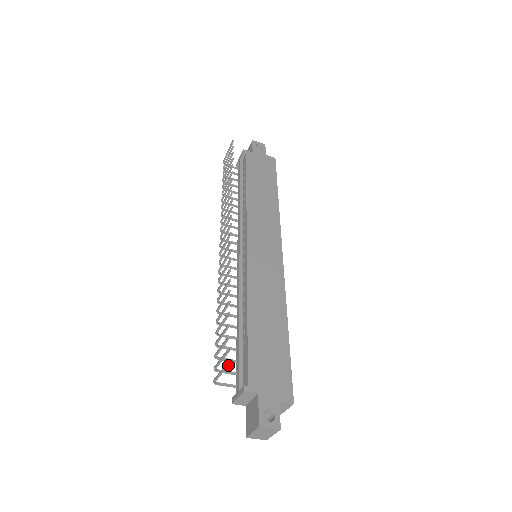
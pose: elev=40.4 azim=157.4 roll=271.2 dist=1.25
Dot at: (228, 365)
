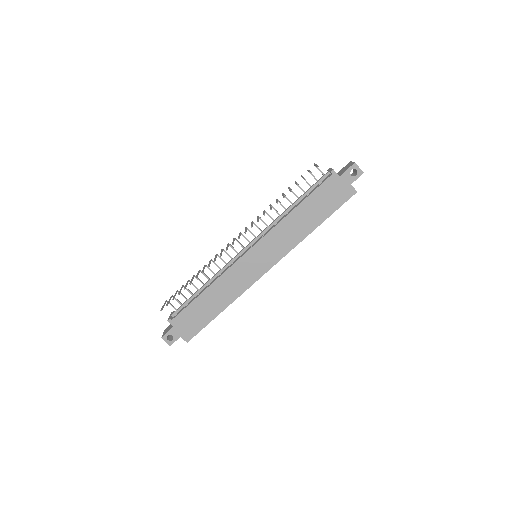
Dot at: occluded
